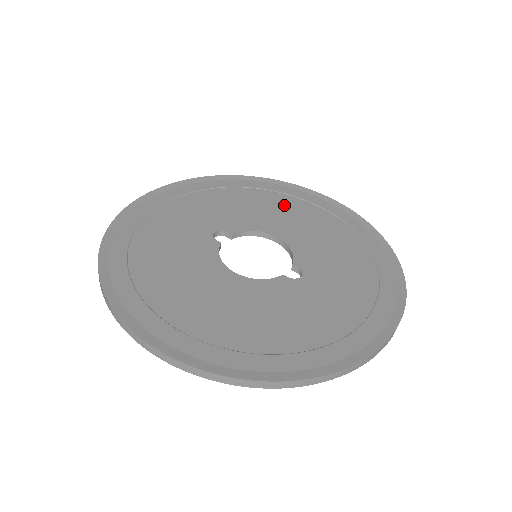
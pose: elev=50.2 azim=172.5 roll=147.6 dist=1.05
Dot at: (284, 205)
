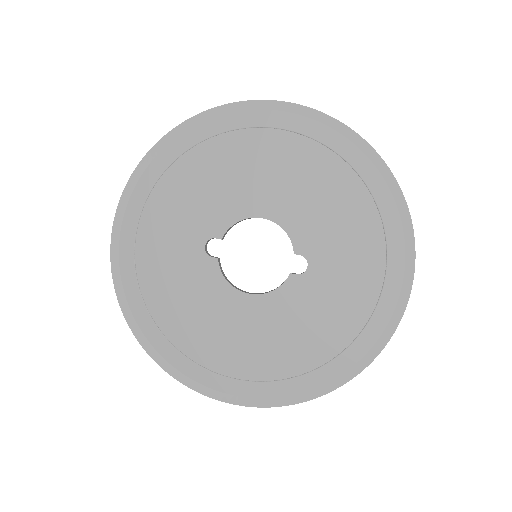
Dot at: (251, 154)
